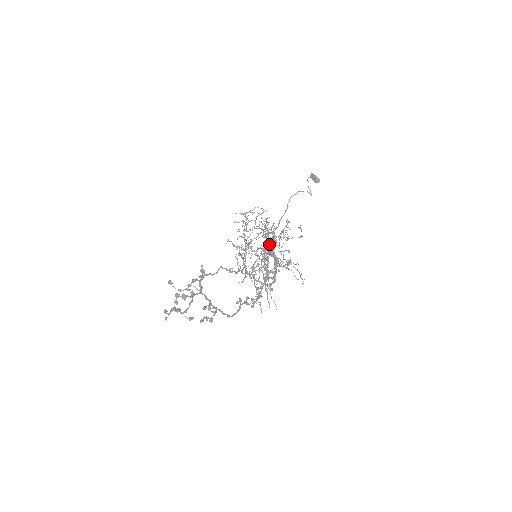
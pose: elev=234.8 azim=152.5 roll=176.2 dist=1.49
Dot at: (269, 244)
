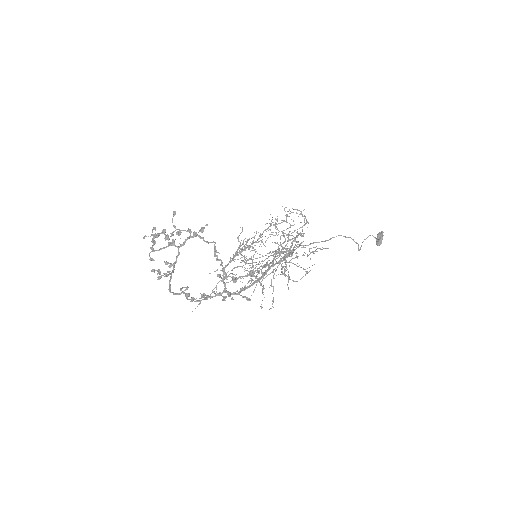
Dot at: (285, 252)
